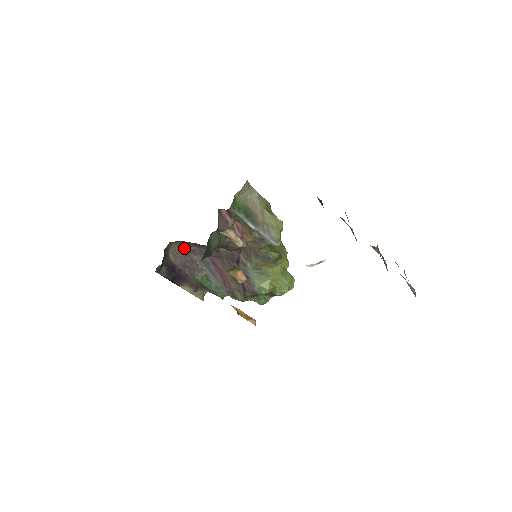
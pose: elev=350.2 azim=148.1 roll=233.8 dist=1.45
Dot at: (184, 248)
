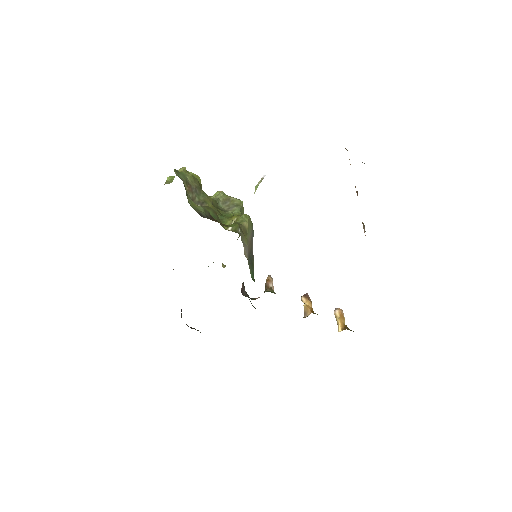
Dot at: occluded
